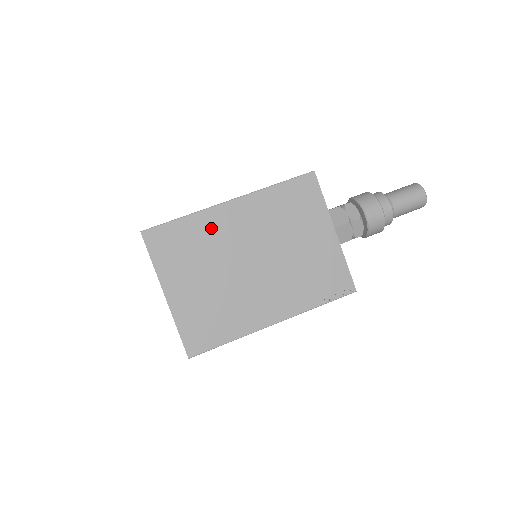
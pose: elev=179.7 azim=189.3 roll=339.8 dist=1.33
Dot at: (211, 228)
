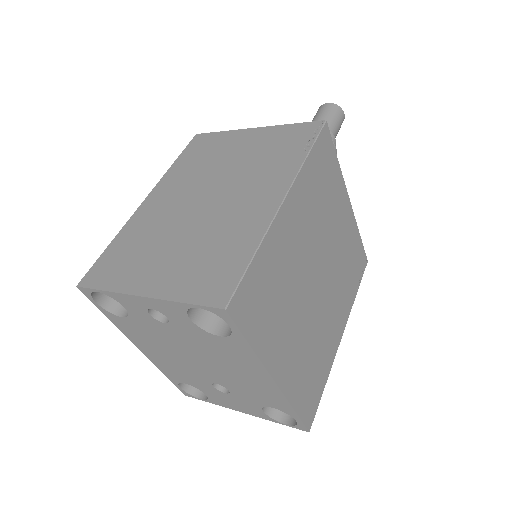
Dot at: (143, 224)
